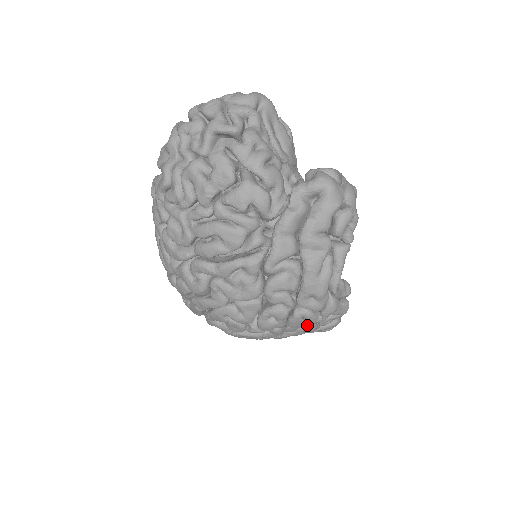
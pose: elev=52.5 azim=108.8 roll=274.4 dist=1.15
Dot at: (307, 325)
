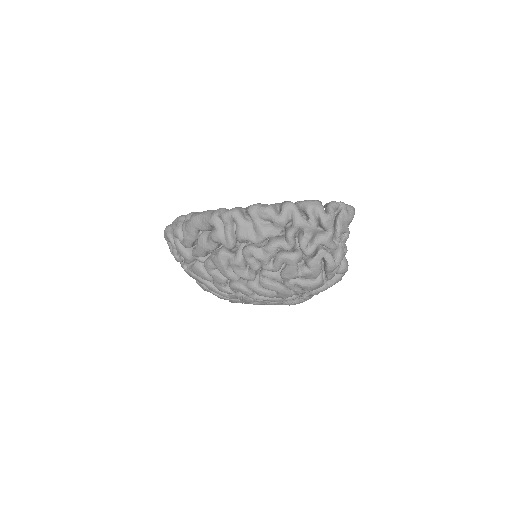
Dot at: occluded
